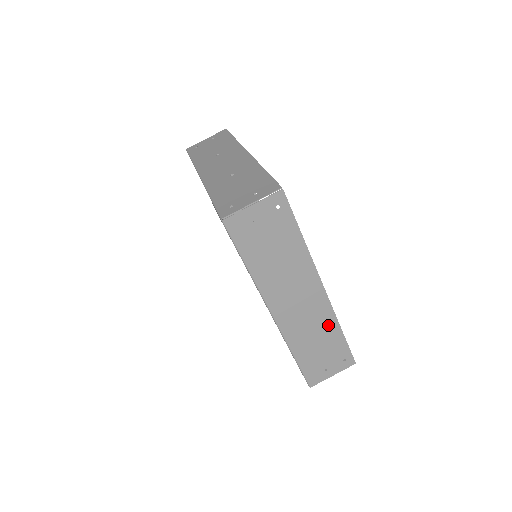
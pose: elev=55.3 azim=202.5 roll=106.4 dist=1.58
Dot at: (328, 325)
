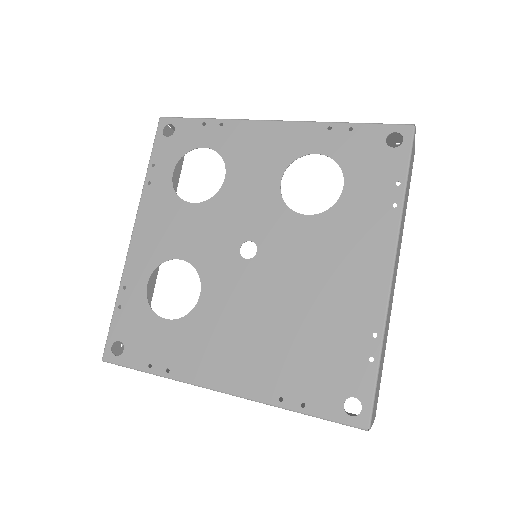
Dot at: (387, 333)
